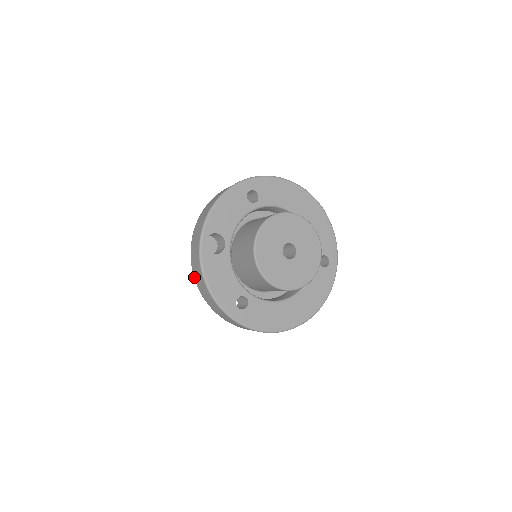
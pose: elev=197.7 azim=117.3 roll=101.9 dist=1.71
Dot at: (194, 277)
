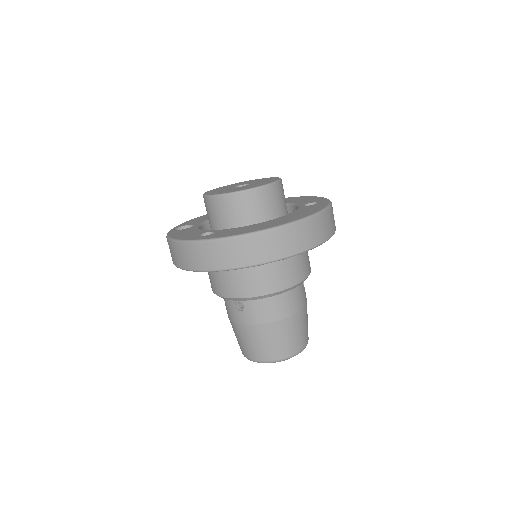
Dot at: (173, 263)
